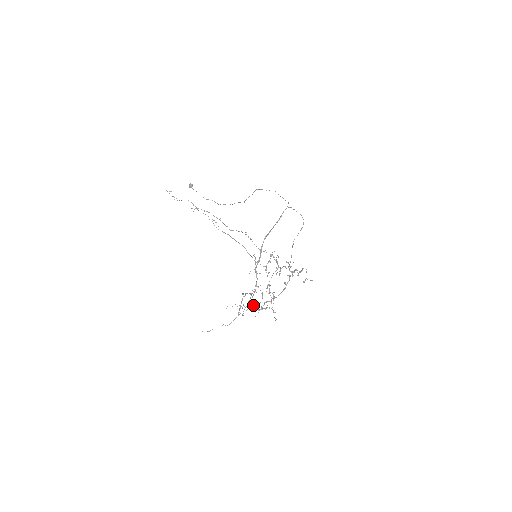
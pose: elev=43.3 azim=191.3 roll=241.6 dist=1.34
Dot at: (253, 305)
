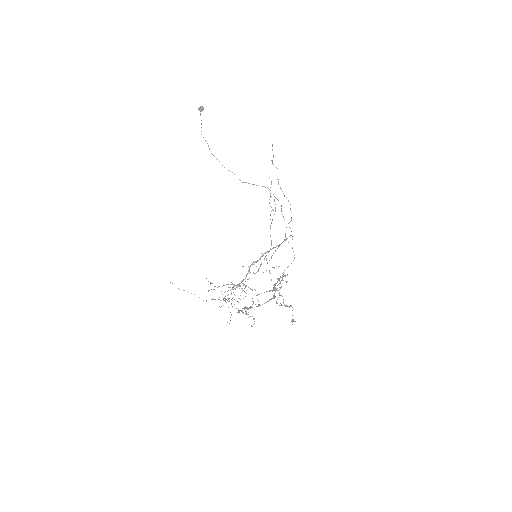
Dot at: (229, 298)
